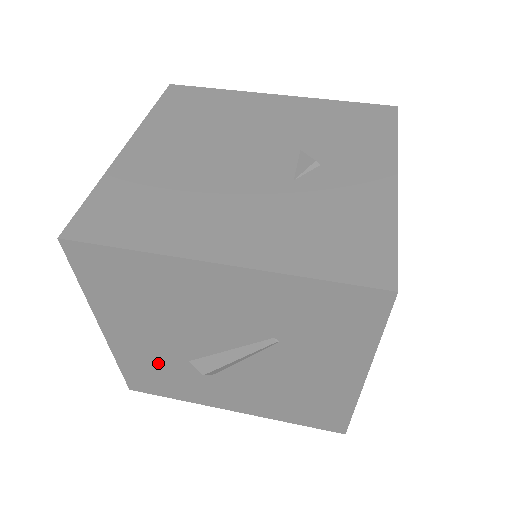
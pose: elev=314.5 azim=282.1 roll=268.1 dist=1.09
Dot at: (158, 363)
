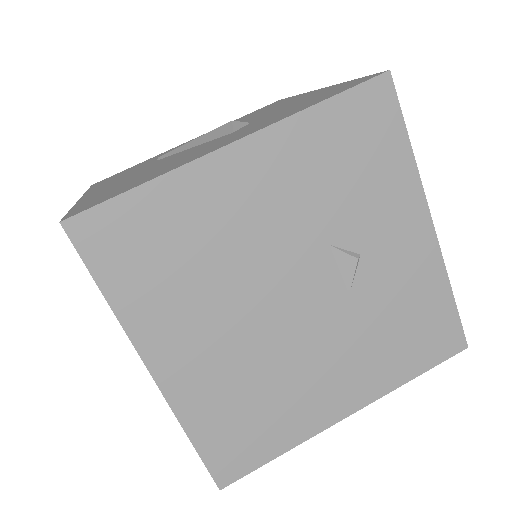
Dot at: occluded
